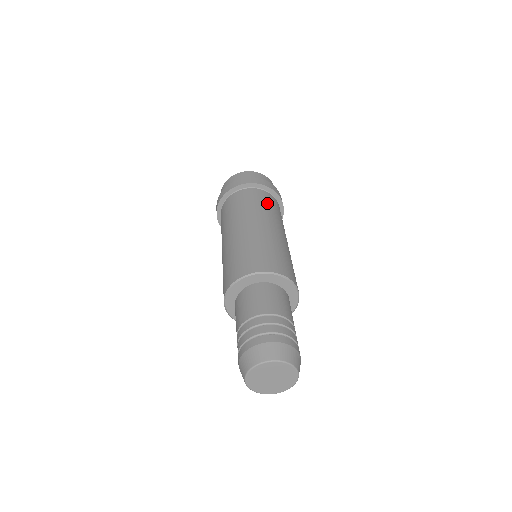
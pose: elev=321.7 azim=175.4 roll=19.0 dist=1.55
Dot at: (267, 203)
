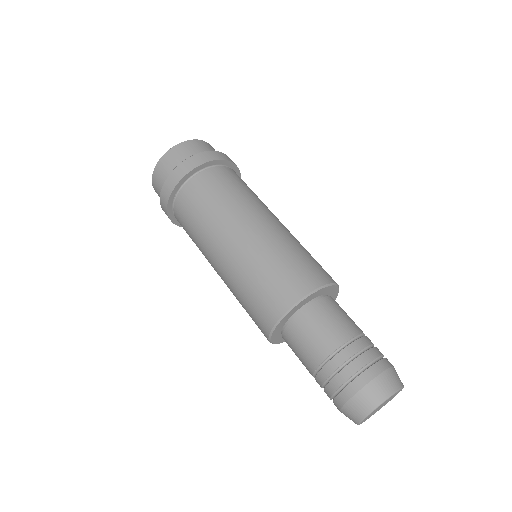
Dot at: (245, 185)
